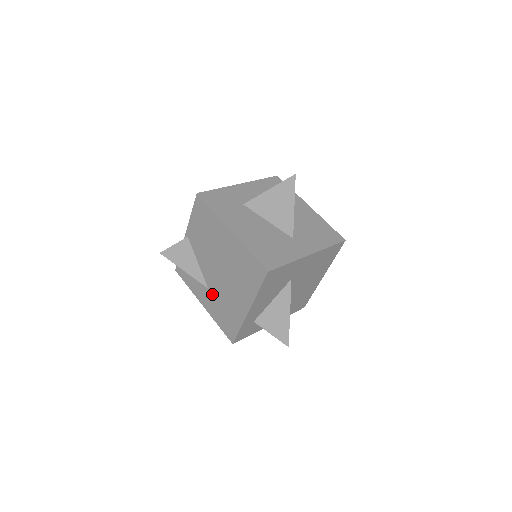
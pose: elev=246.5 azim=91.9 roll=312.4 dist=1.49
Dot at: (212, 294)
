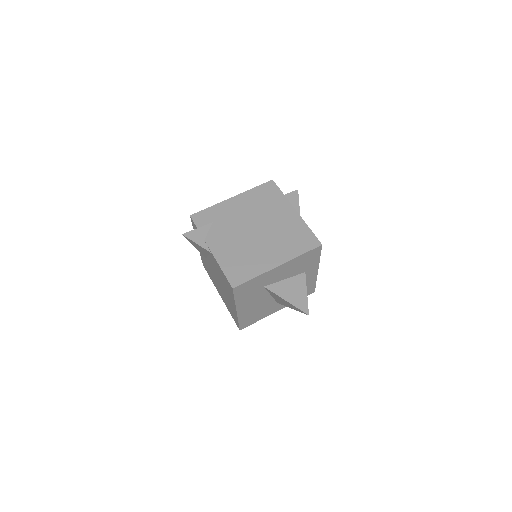
Dot at: (206, 261)
